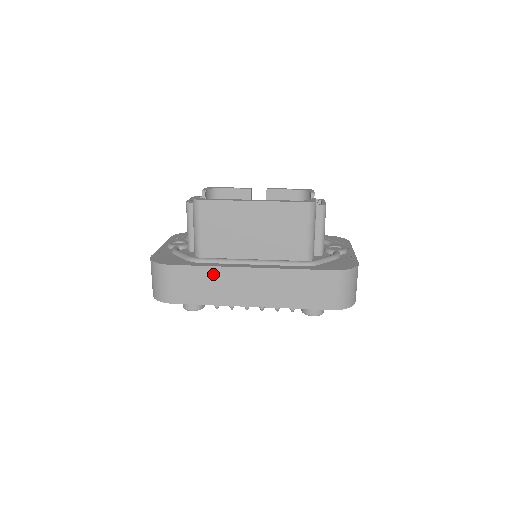
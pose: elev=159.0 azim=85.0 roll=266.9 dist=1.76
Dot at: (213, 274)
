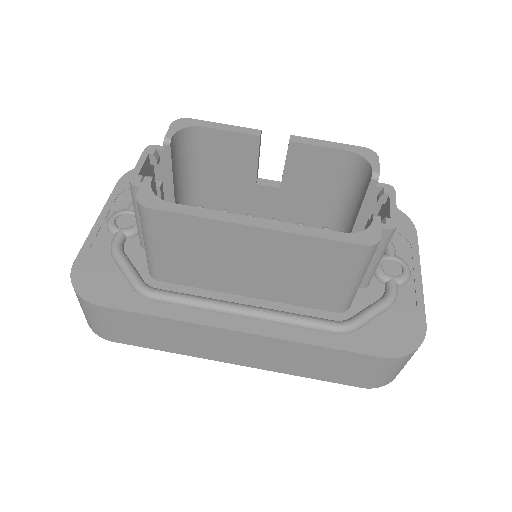
Dot at: (176, 327)
